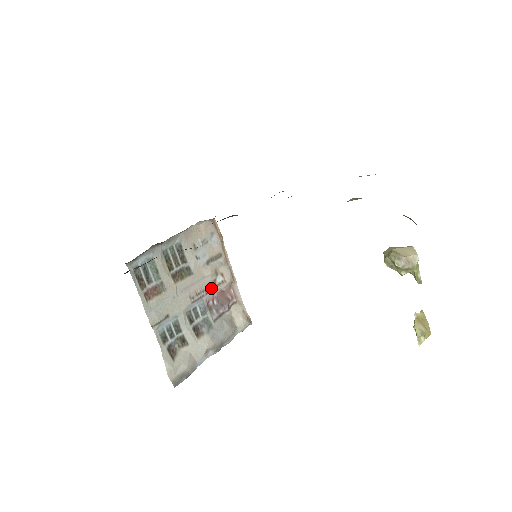
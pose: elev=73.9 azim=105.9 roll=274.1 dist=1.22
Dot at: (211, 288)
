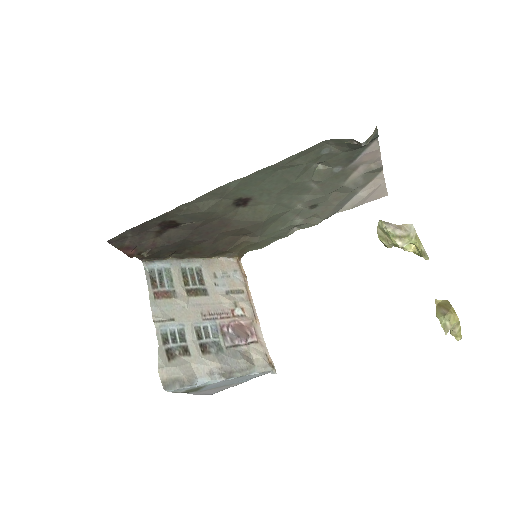
Dot at: (227, 315)
